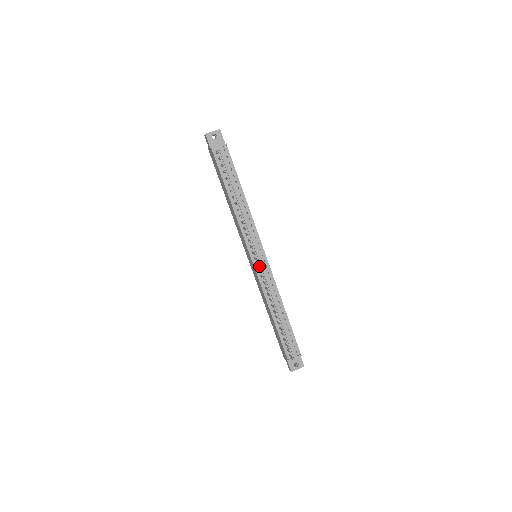
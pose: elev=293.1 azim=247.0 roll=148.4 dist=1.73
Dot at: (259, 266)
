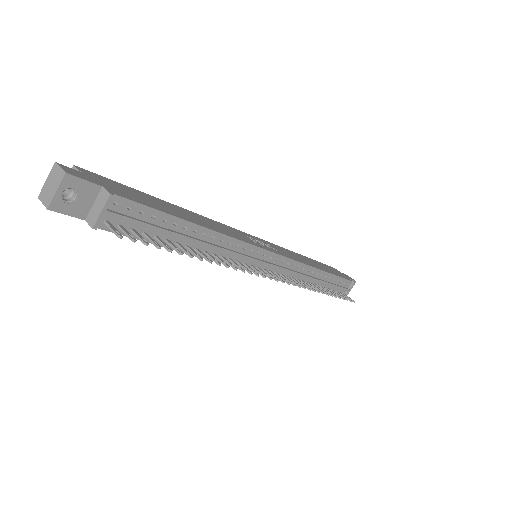
Dot at: occluded
